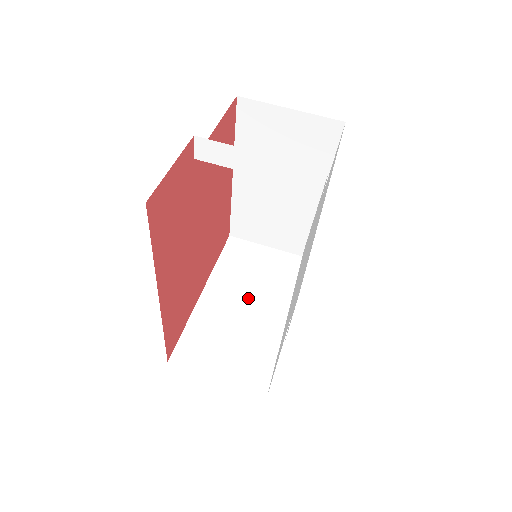
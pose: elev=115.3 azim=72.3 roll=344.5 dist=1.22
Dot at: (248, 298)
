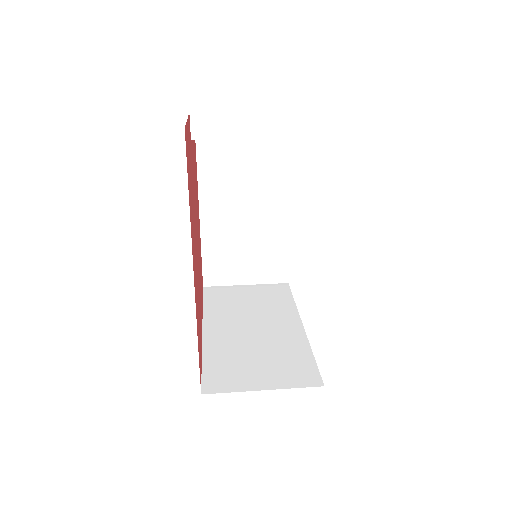
Dot at: (252, 323)
